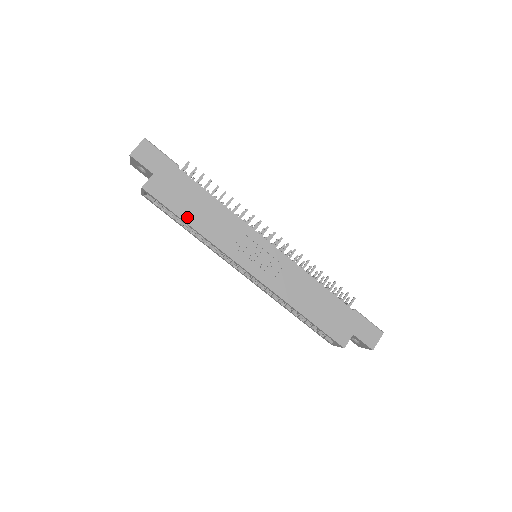
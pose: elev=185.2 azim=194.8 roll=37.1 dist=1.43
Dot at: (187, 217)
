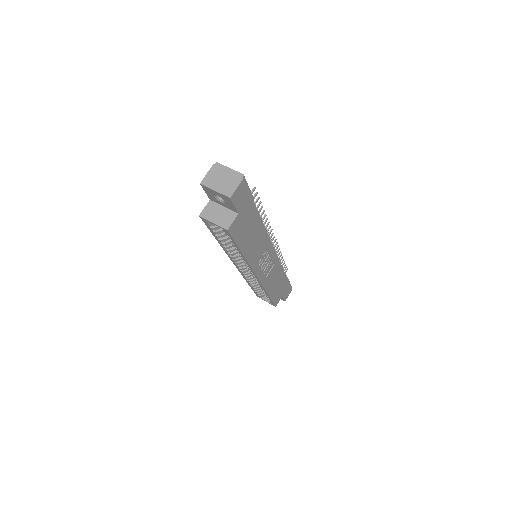
Dot at: (244, 247)
